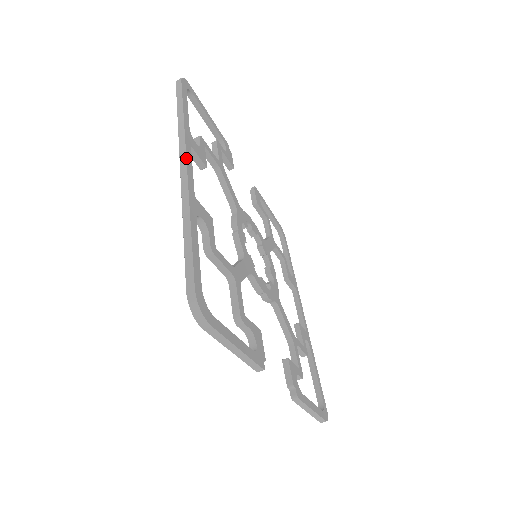
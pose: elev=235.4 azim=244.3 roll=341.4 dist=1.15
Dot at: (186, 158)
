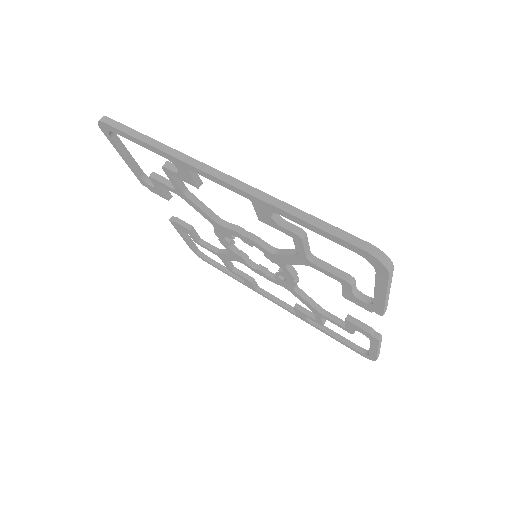
Dot at: (214, 168)
